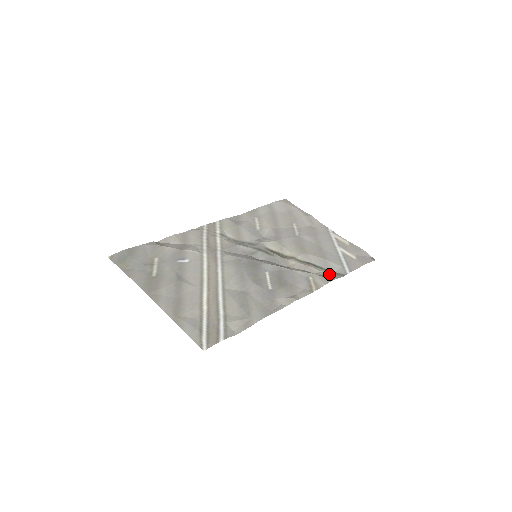
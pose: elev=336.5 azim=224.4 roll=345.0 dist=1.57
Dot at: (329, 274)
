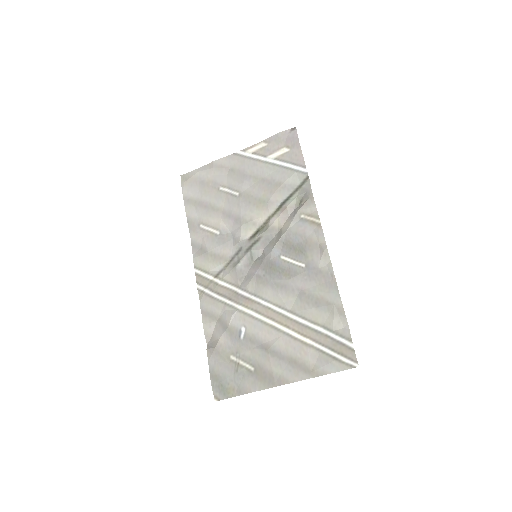
Dot at: (302, 193)
